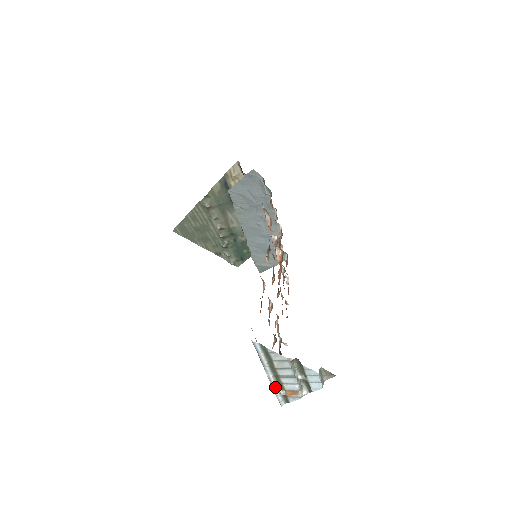
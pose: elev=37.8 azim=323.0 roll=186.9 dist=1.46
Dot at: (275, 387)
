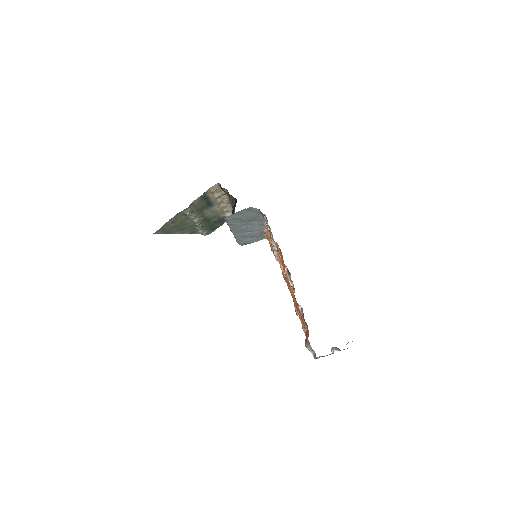
Dot at: occluded
